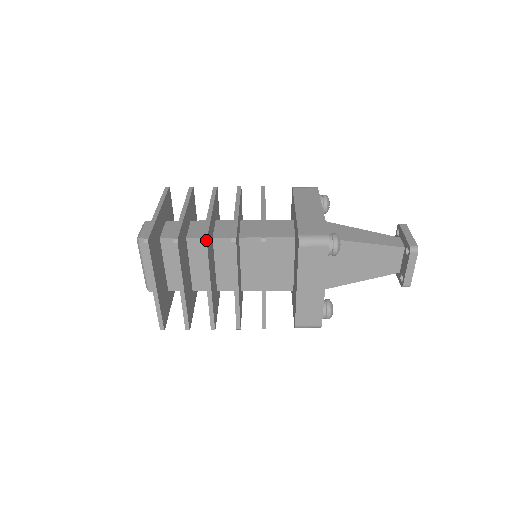
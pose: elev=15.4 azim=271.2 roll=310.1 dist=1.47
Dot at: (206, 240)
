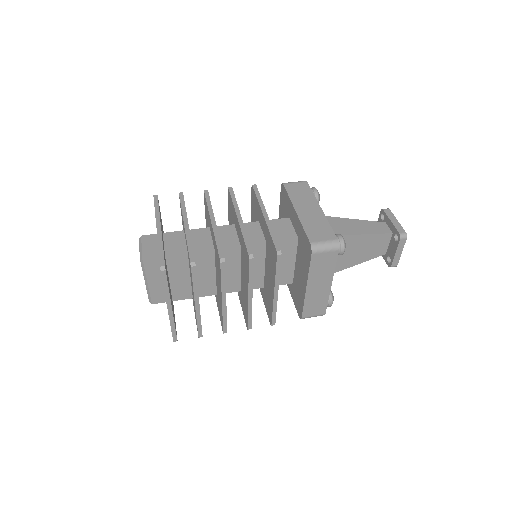
Dot at: (224, 260)
